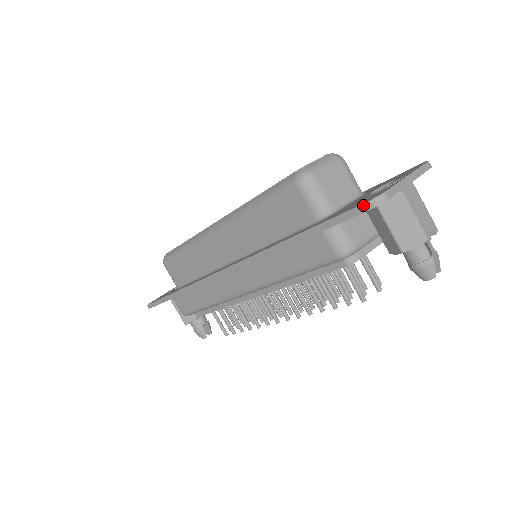
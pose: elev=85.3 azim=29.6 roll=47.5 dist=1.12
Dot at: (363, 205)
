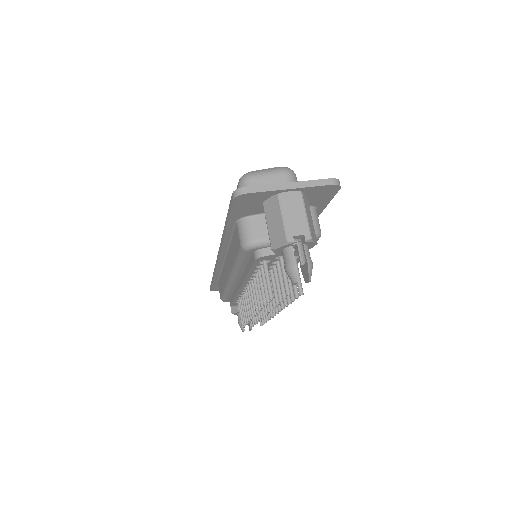
Dot at: (232, 196)
